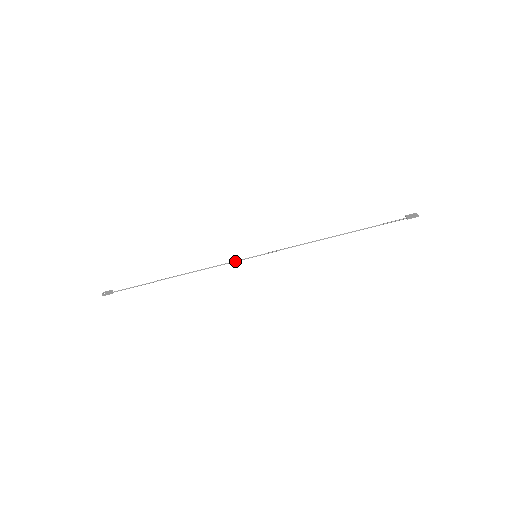
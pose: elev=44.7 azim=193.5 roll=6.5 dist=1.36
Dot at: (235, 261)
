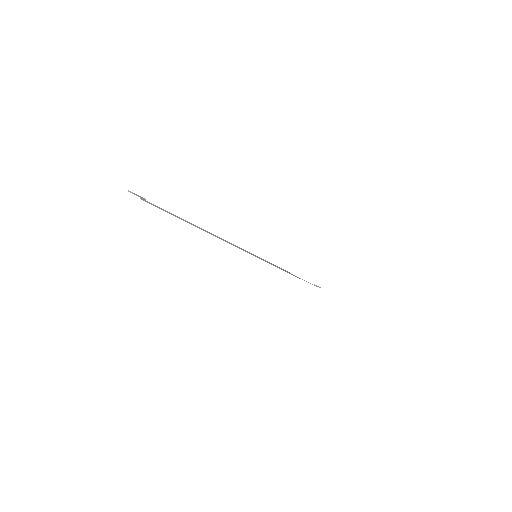
Dot at: (245, 250)
